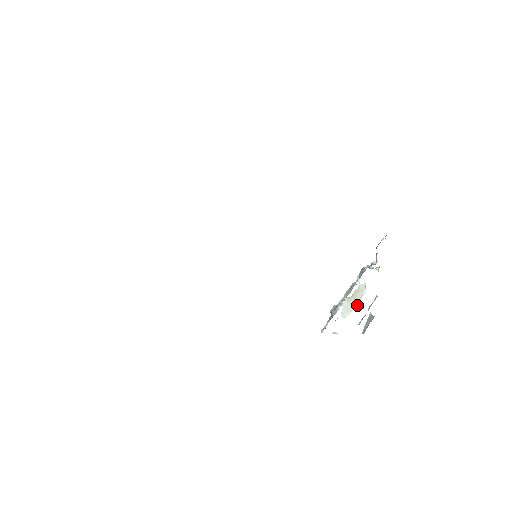
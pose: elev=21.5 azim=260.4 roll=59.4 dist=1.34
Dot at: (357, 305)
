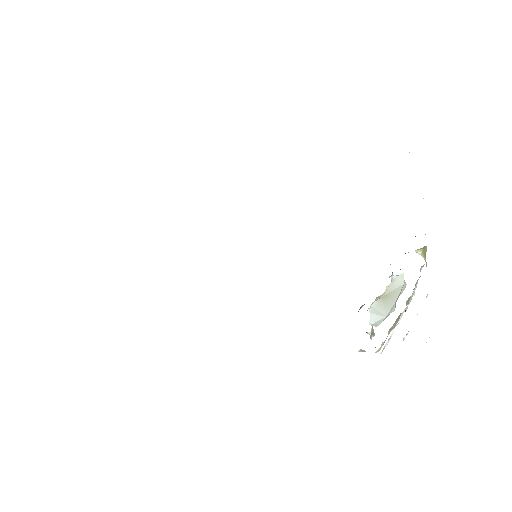
Dot at: (394, 307)
